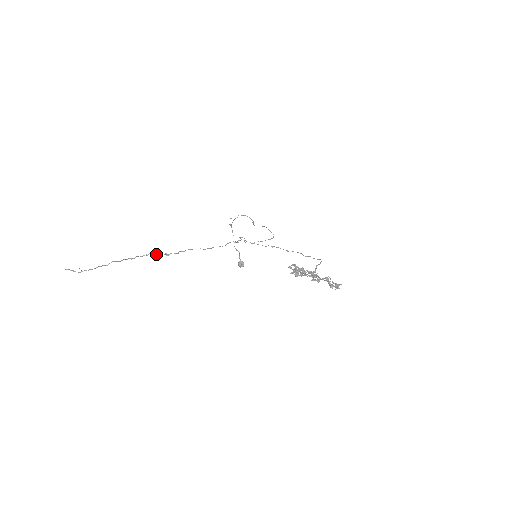
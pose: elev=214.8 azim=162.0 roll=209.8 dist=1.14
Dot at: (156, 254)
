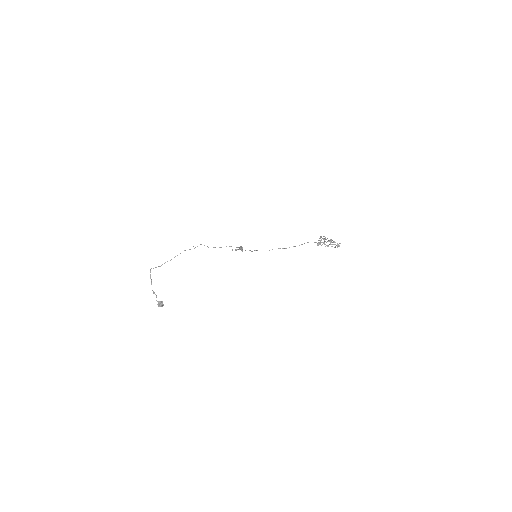
Dot at: occluded
